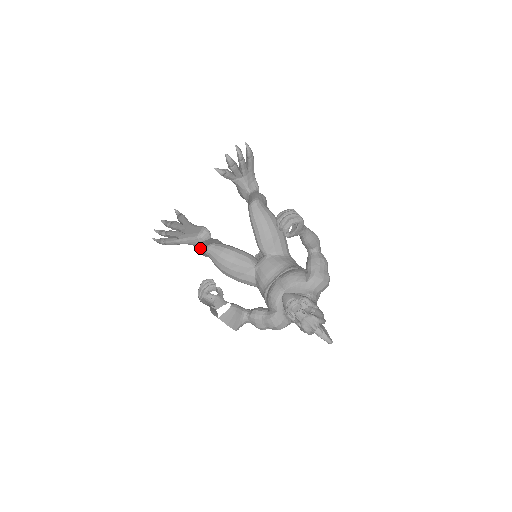
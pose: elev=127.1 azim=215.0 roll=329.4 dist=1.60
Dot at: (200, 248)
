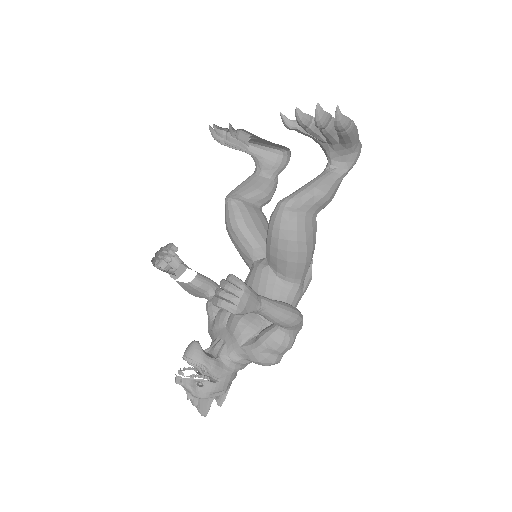
Dot at: occluded
